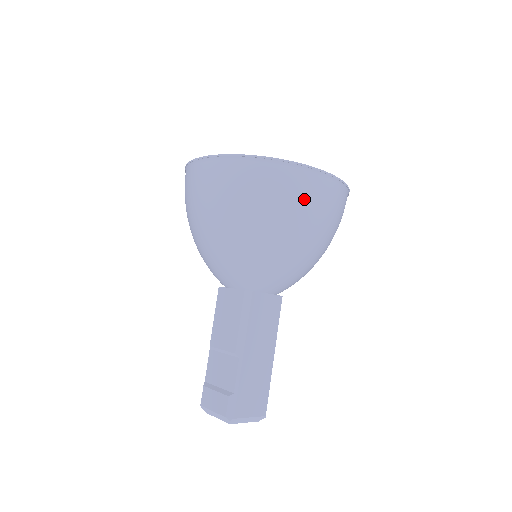
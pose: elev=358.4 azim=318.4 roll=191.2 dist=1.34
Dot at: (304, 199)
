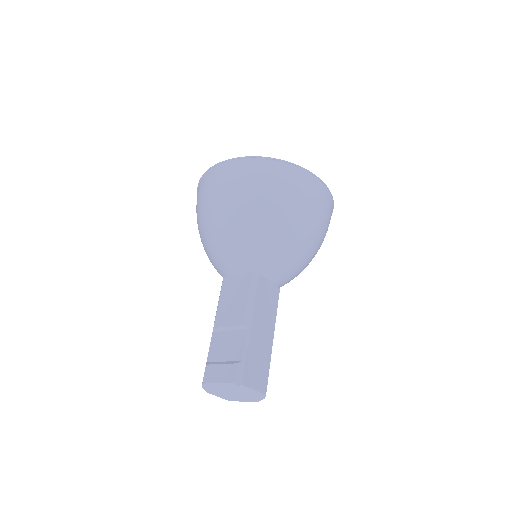
Dot at: (308, 196)
